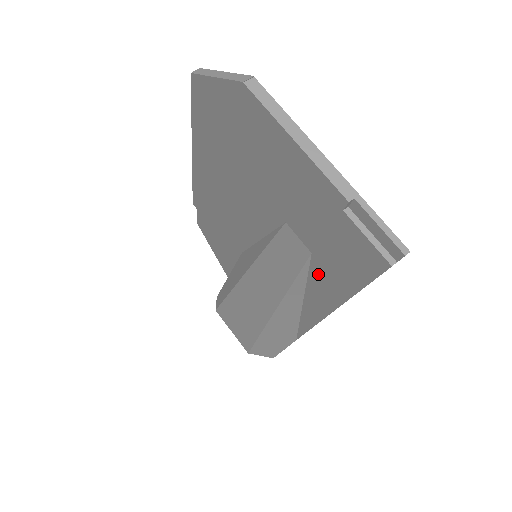
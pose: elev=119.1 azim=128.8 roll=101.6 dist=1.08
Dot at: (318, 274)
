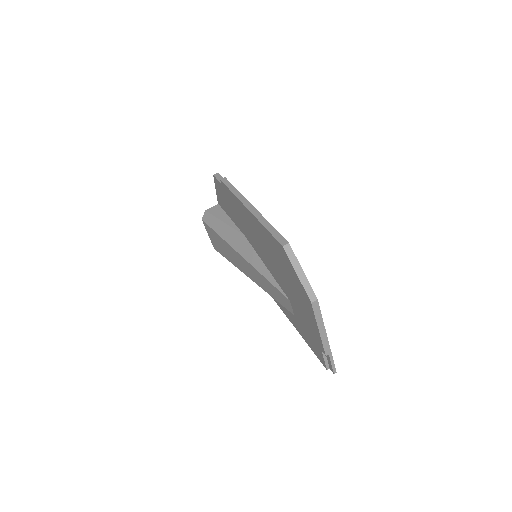
Dot at: (291, 316)
